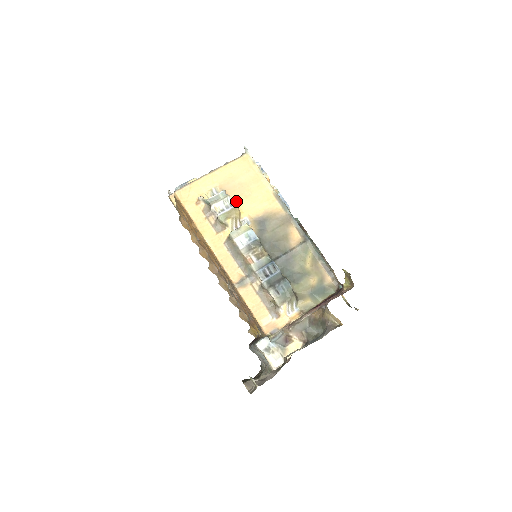
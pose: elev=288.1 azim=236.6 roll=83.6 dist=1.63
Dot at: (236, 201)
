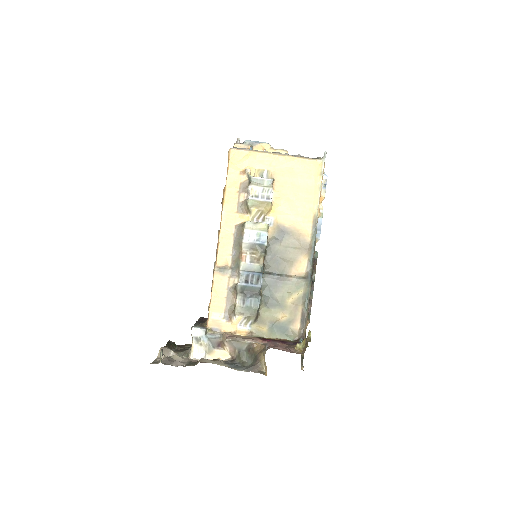
Dot at: (276, 197)
